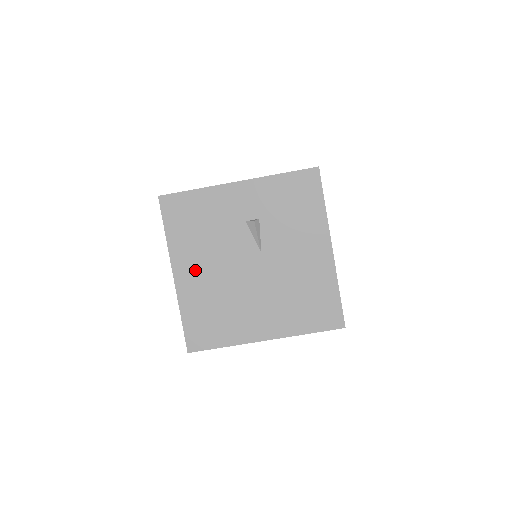
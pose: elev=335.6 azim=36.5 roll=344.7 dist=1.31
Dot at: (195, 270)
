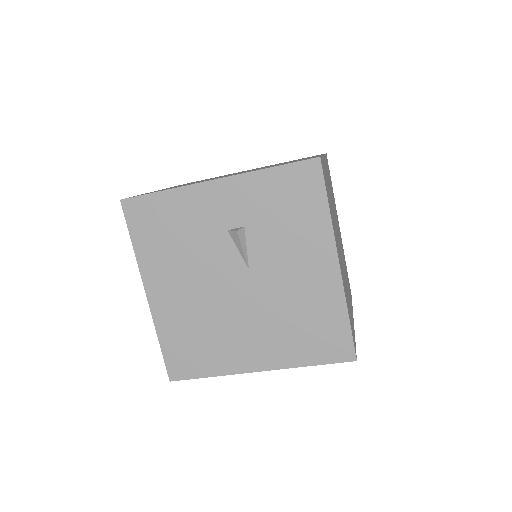
Dot at: (171, 289)
